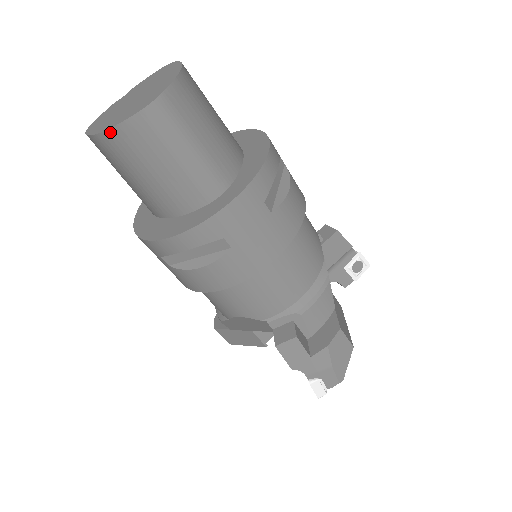
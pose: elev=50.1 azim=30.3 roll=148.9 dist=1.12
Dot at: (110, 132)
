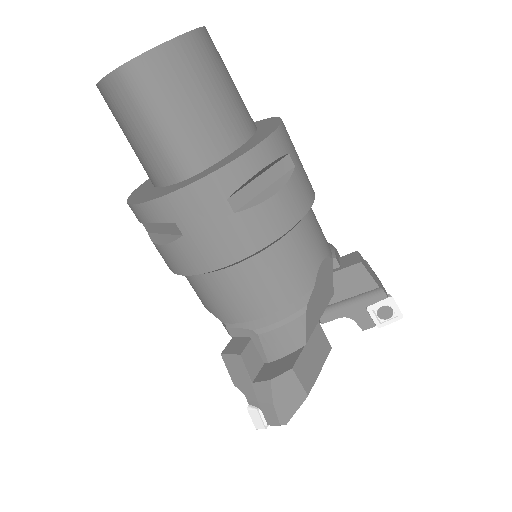
Dot at: (99, 85)
